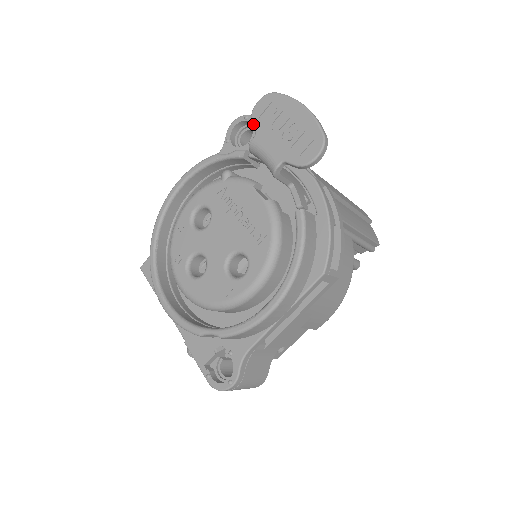
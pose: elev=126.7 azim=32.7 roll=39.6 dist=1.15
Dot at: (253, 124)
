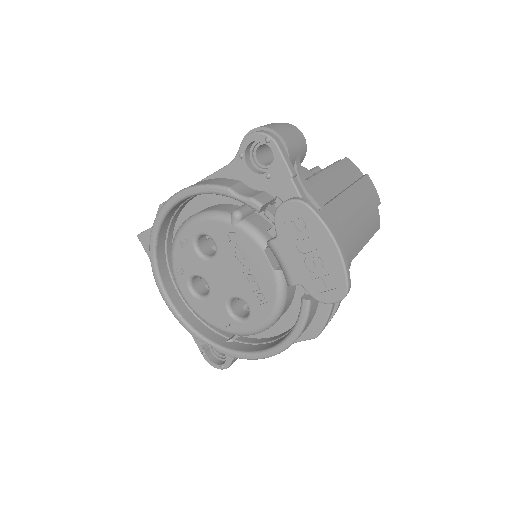
Dot at: (275, 225)
